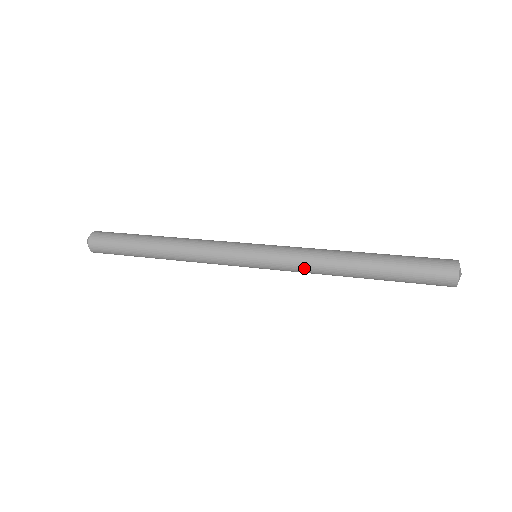
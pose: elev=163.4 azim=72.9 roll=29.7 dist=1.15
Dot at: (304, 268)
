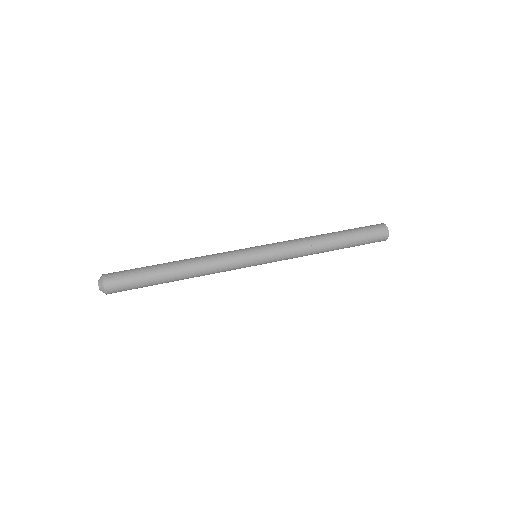
Dot at: occluded
